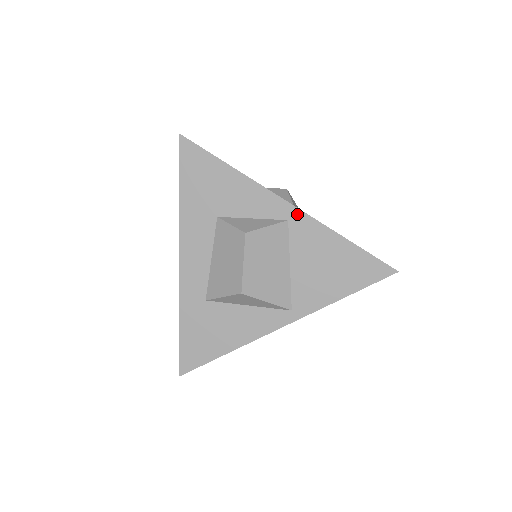
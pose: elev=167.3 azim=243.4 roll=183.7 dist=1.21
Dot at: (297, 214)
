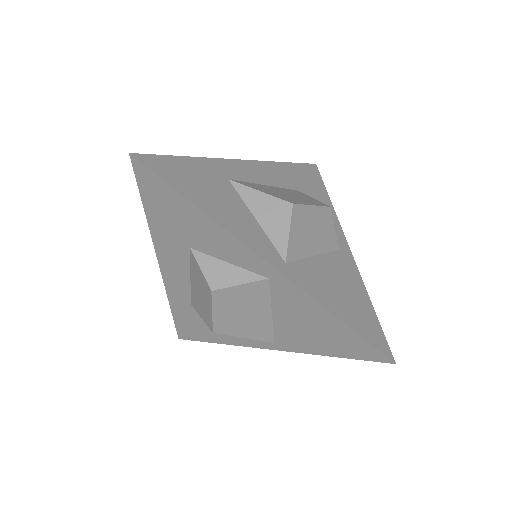
Dot at: (279, 277)
